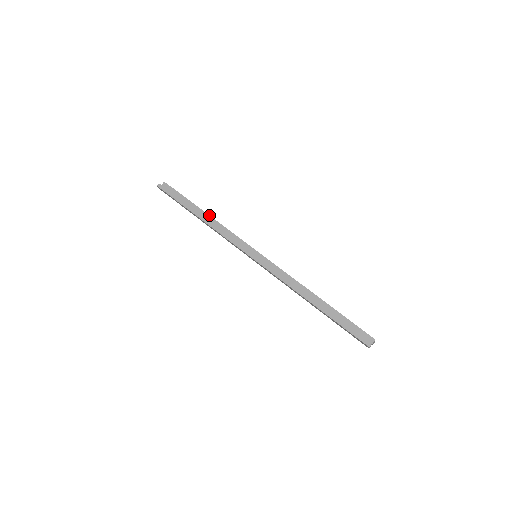
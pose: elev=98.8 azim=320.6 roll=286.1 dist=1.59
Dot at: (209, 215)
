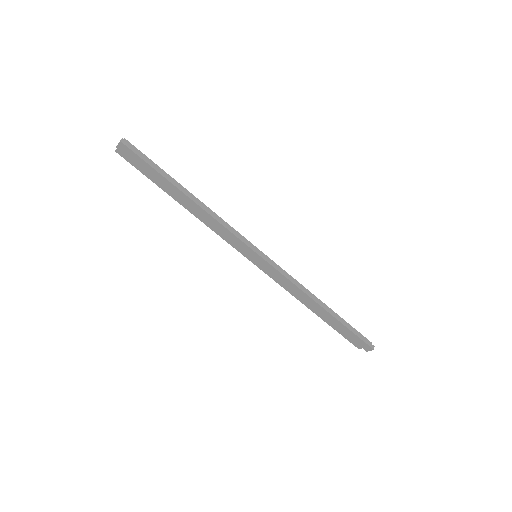
Dot at: (197, 198)
